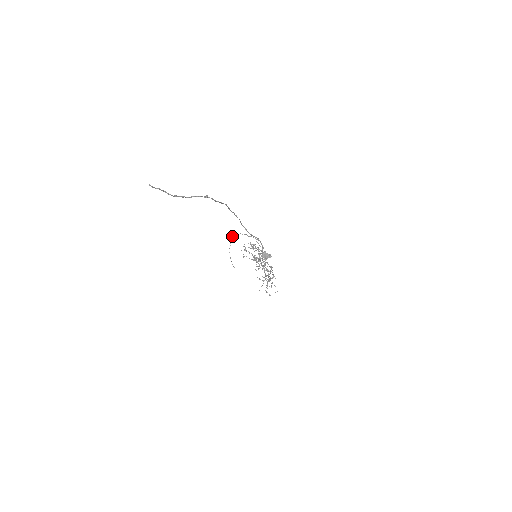
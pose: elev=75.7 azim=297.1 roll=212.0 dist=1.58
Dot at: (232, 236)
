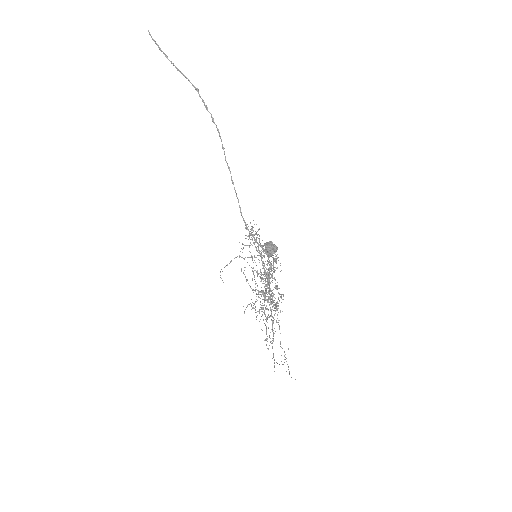
Dot at: (231, 261)
